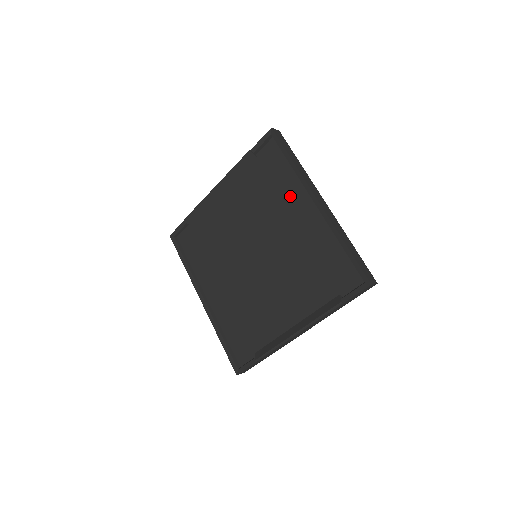
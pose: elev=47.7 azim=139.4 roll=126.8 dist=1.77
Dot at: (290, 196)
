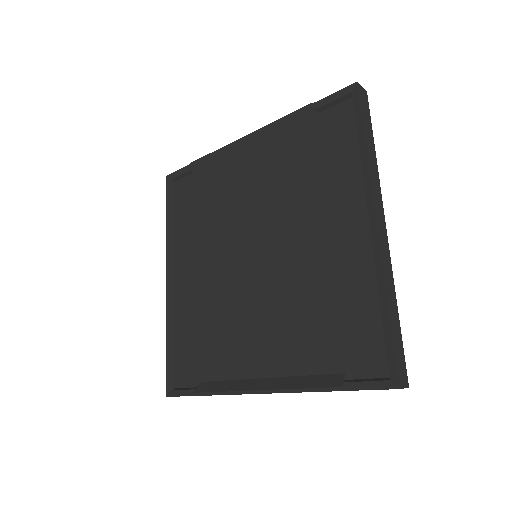
Dot at: (339, 195)
